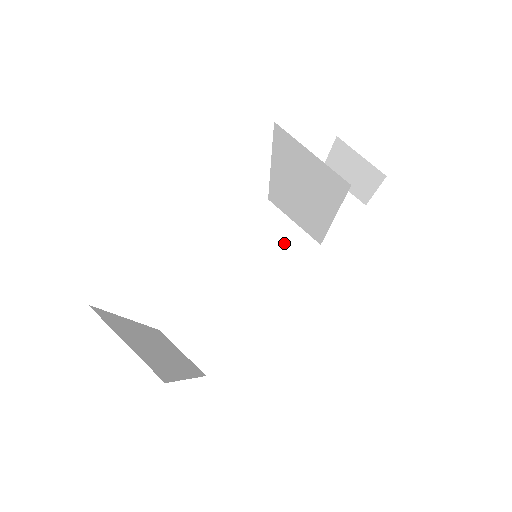
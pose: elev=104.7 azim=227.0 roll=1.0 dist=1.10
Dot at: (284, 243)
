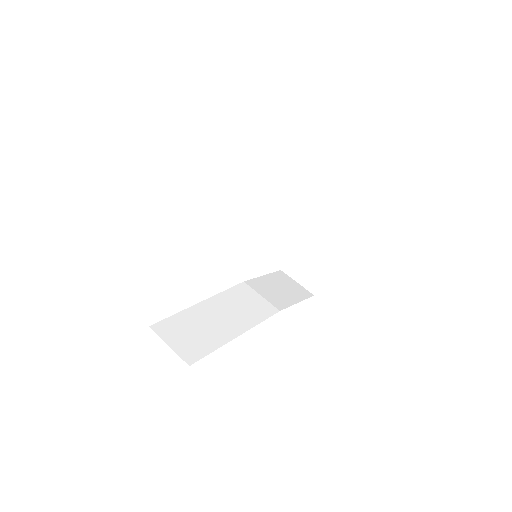
Dot at: (257, 296)
